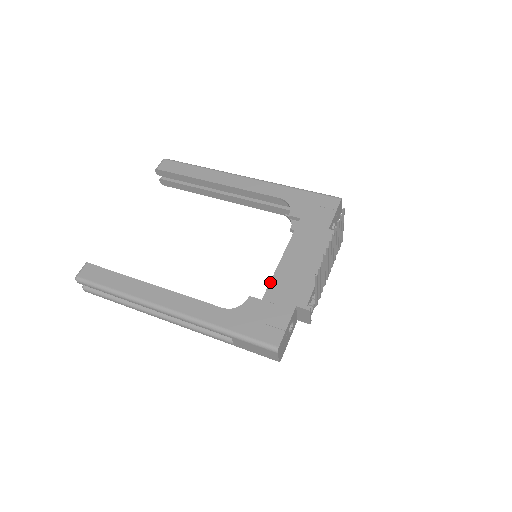
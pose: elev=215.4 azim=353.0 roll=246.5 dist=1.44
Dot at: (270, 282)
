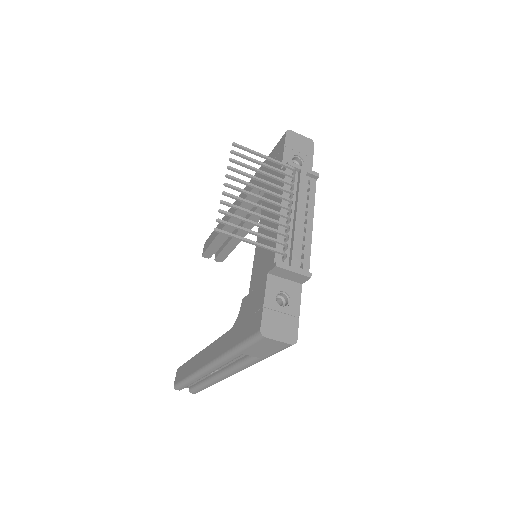
Dot at: (252, 270)
